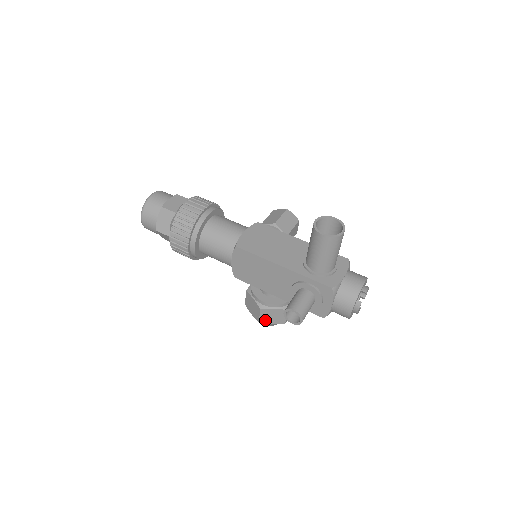
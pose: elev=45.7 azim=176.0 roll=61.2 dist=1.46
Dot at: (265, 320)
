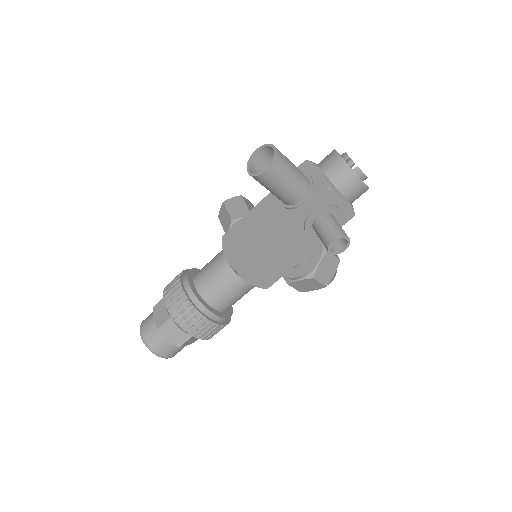
Dot at: (327, 279)
